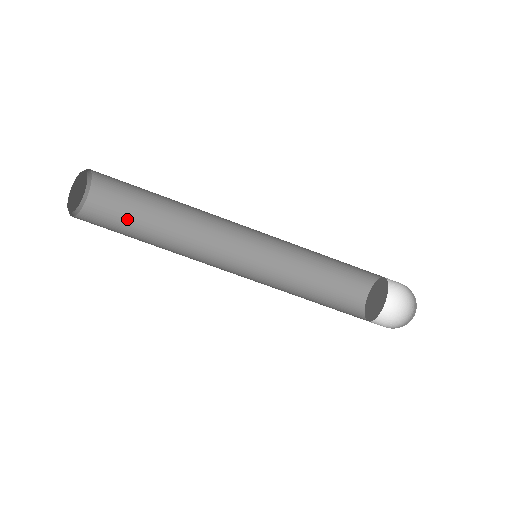
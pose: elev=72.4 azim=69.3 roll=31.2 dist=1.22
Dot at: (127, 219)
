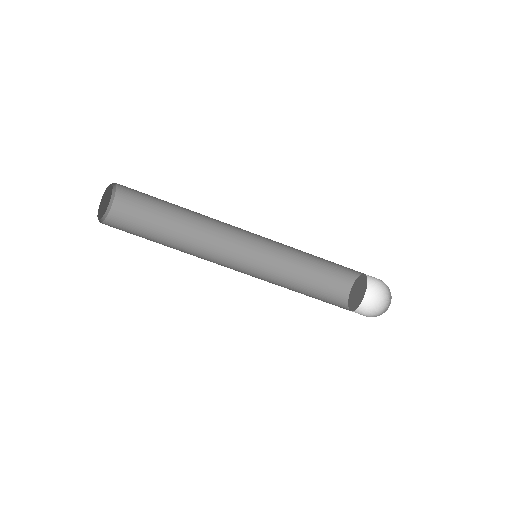
Dot at: (148, 219)
